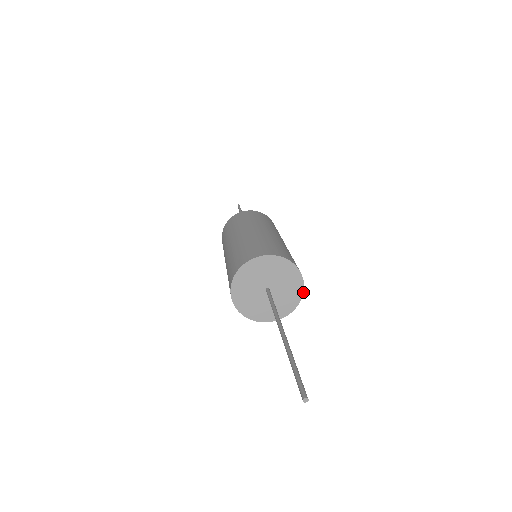
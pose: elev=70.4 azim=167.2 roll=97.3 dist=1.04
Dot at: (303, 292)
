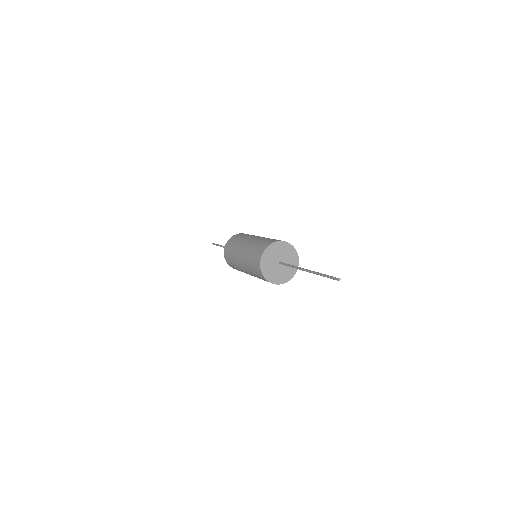
Dot at: occluded
